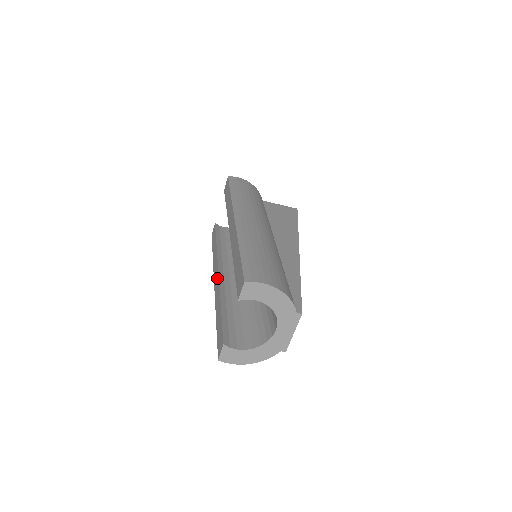
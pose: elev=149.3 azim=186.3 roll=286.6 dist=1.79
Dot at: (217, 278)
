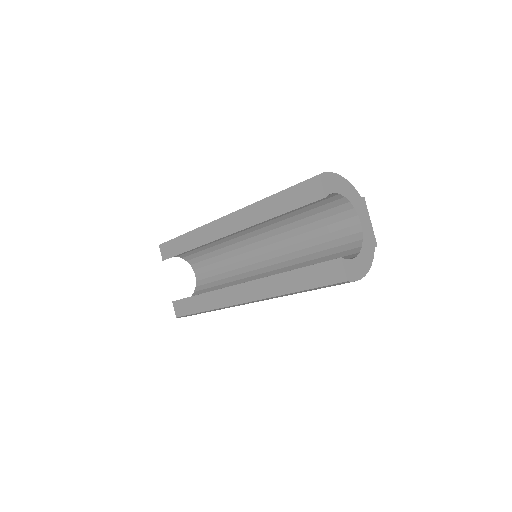
Dot at: (246, 287)
